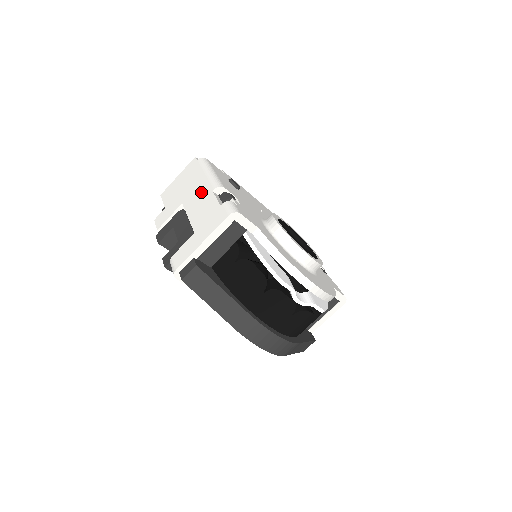
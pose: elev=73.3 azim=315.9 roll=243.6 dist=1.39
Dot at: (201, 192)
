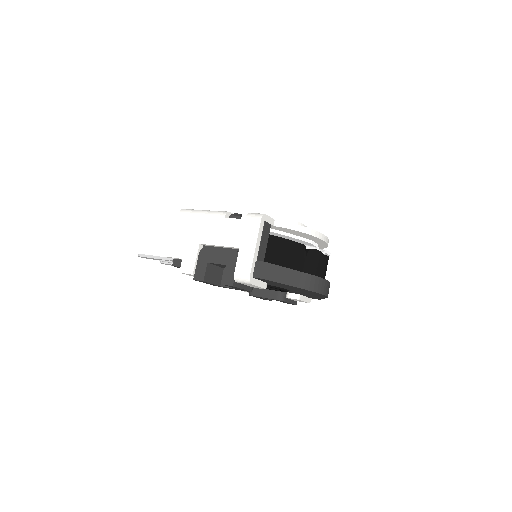
Dot at: (213, 225)
